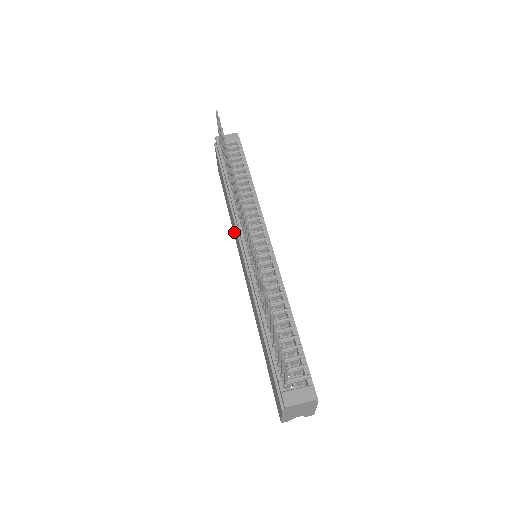
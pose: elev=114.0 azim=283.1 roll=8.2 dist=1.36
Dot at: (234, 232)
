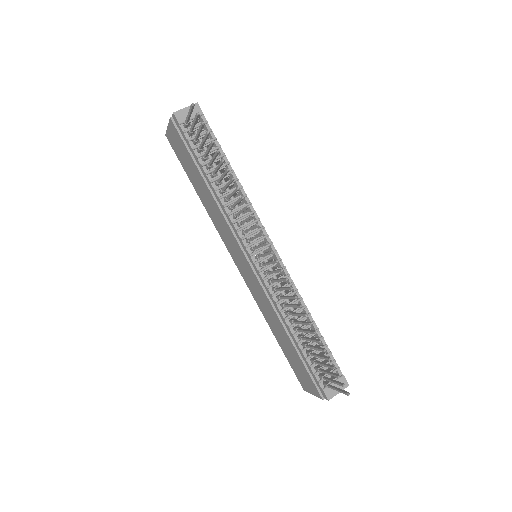
Dot at: (216, 223)
